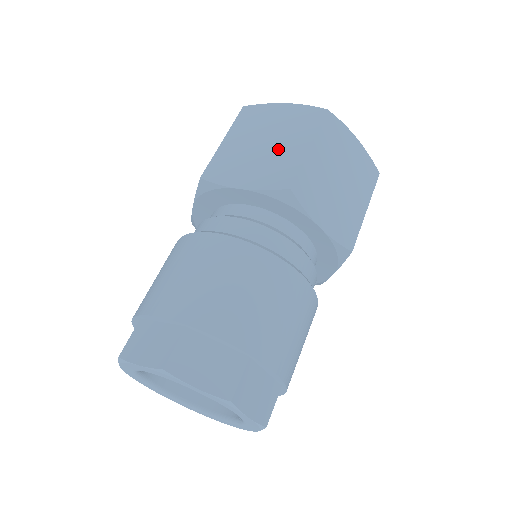
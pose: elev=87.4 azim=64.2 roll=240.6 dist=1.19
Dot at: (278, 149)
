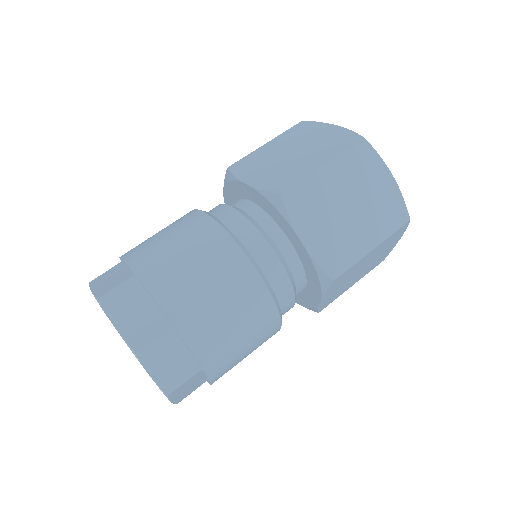
Dot at: (298, 160)
